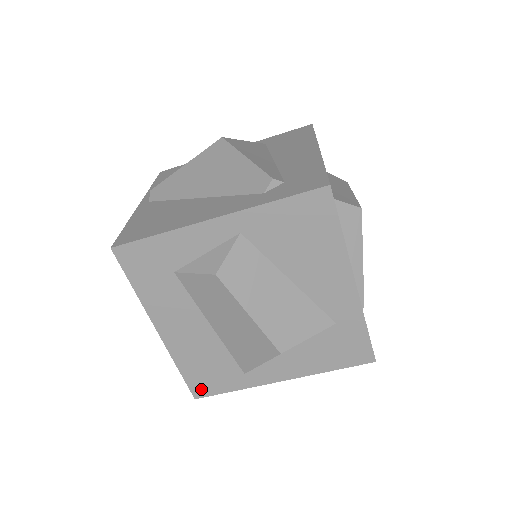
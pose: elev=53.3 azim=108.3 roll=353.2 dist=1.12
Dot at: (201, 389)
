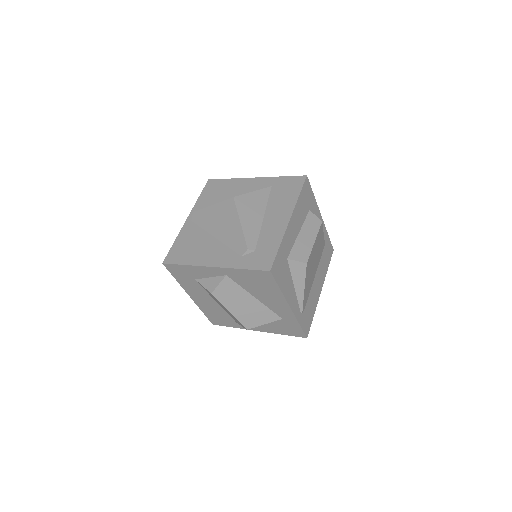
Dot at: (215, 322)
